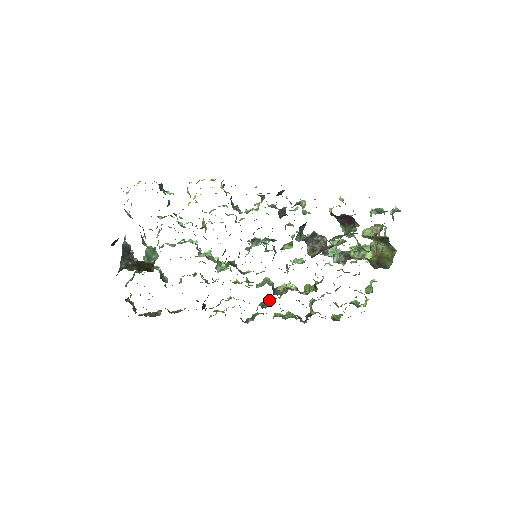
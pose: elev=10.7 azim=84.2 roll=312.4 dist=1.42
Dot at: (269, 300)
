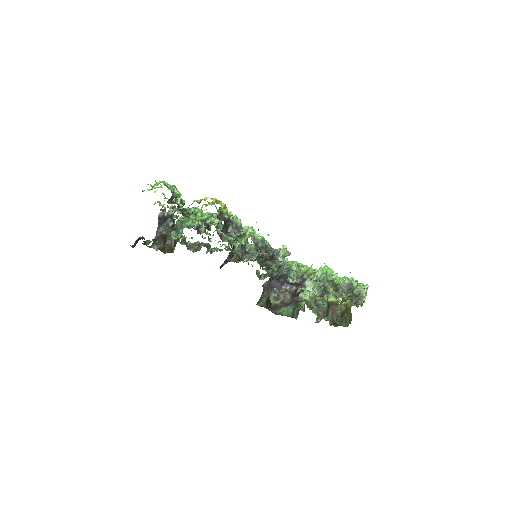
Dot at: occluded
